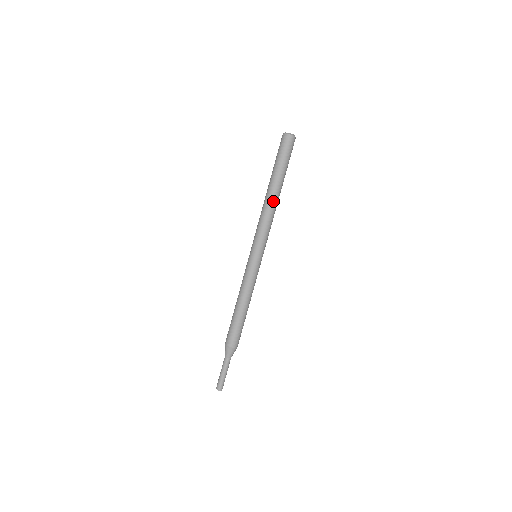
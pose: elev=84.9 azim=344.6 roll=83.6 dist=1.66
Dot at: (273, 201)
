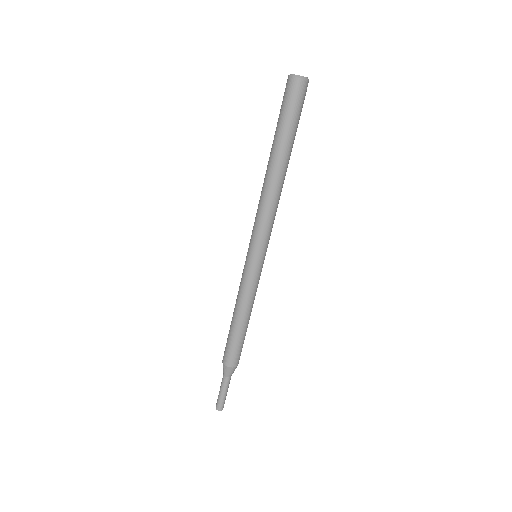
Dot at: (283, 183)
